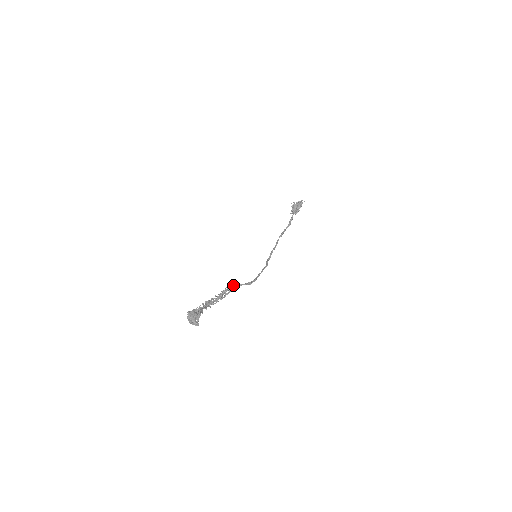
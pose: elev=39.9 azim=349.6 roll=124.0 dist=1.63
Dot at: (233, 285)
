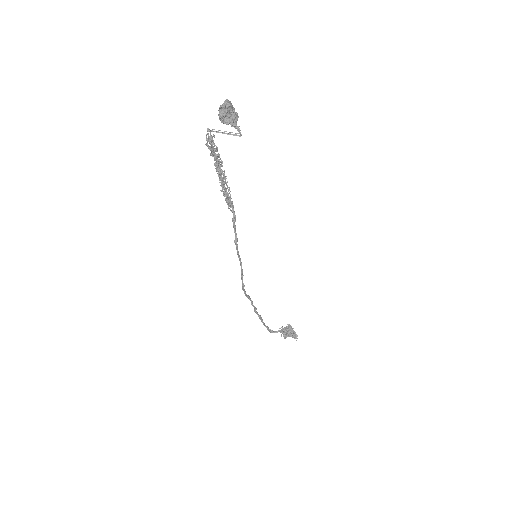
Dot at: occluded
